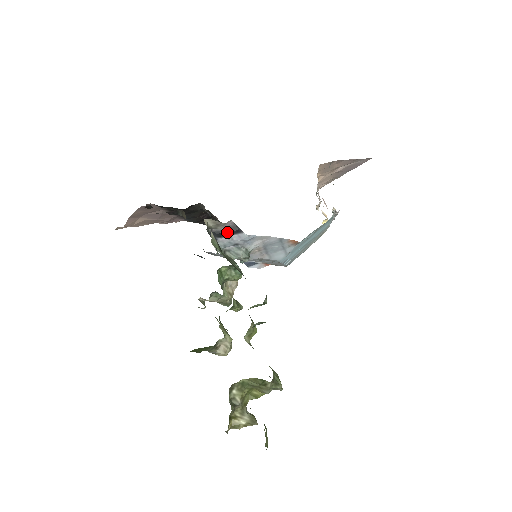
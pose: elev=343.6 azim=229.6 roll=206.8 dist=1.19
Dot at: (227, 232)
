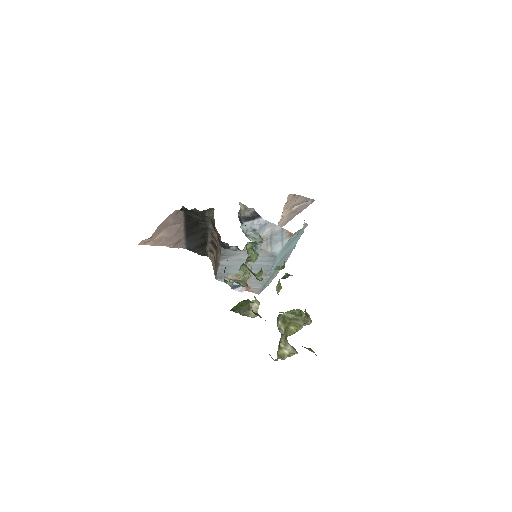
Dot at: (250, 217)
